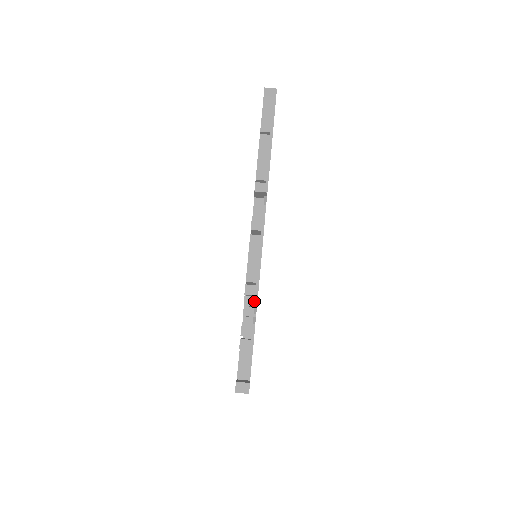
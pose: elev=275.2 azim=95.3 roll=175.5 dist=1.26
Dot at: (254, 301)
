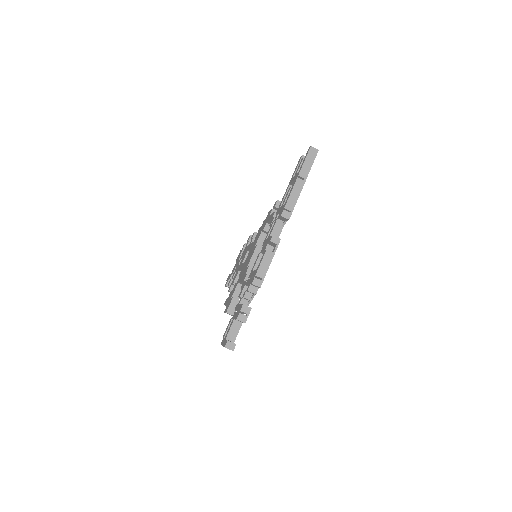
Dot at: (255, 290)
